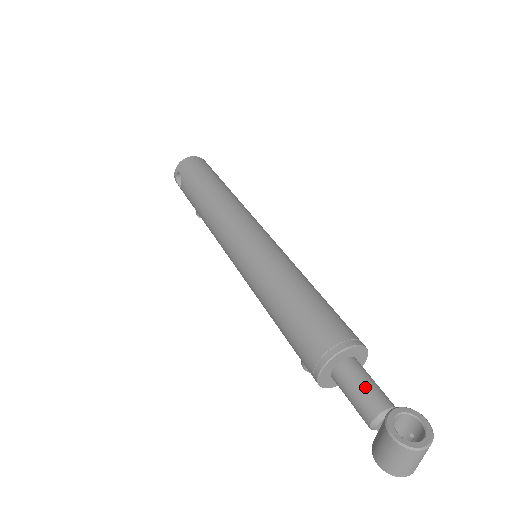
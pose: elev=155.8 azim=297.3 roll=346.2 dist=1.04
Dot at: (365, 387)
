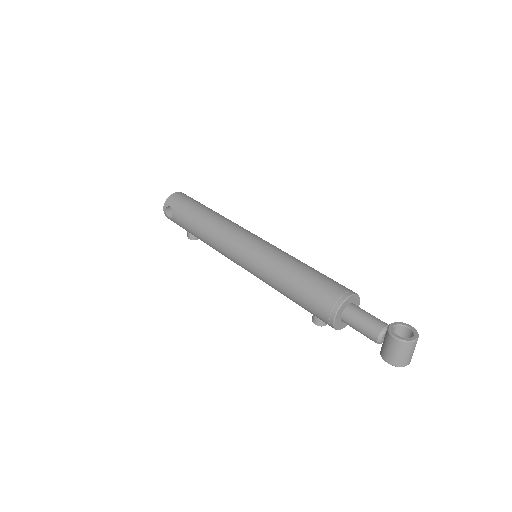
Dot at: (367, 318)
